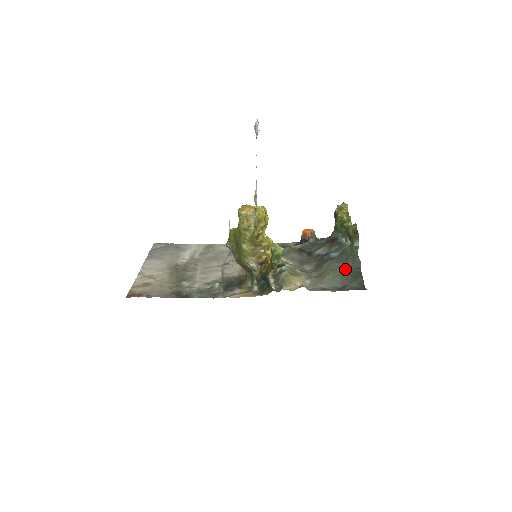
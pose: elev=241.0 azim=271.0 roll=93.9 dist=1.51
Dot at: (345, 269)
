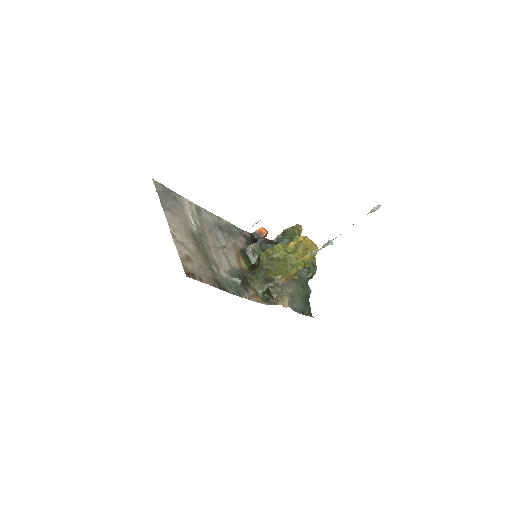
Dot at: (304, 294)
